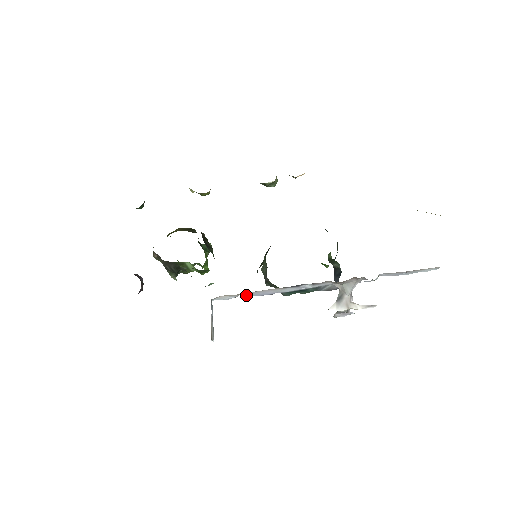
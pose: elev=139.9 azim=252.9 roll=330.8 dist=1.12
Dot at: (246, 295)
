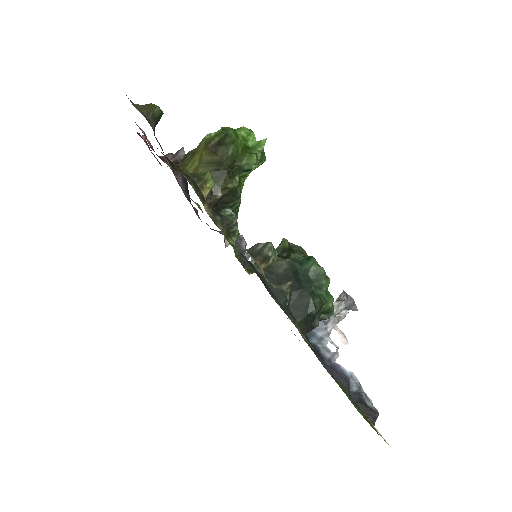
Dot at: occluded
